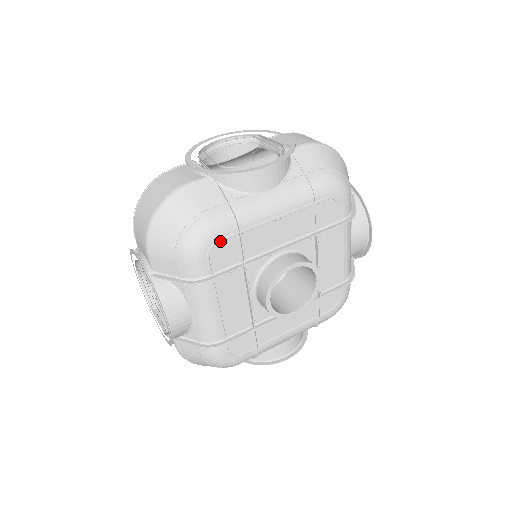
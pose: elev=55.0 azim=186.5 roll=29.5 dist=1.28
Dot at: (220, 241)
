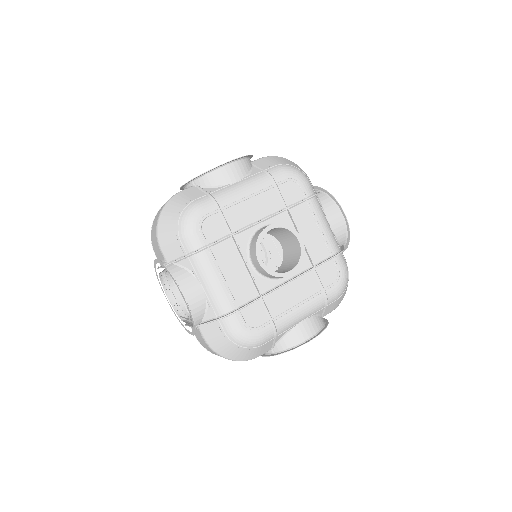
Dot at: (207, 216)
